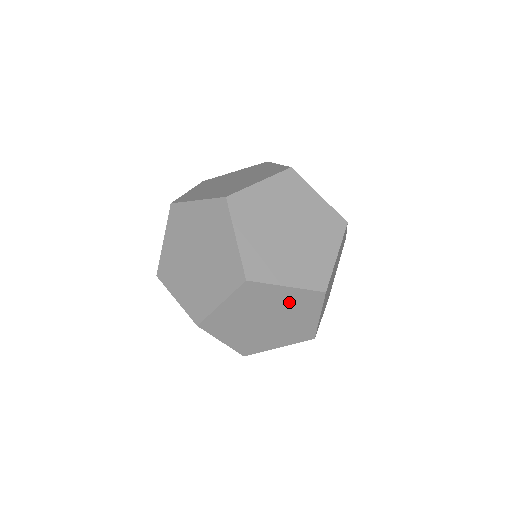
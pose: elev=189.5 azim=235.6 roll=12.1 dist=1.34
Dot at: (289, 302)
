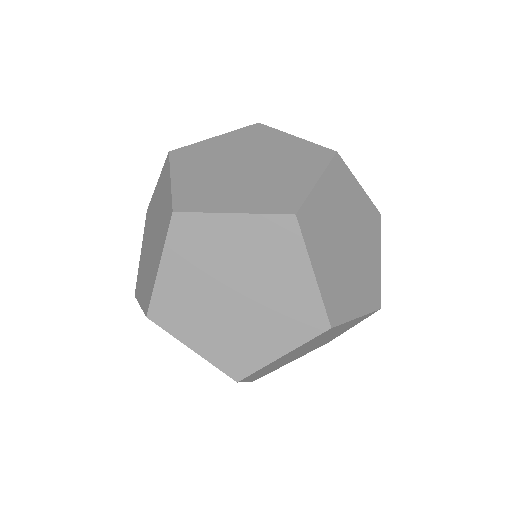
Dot at: (344, 327)
